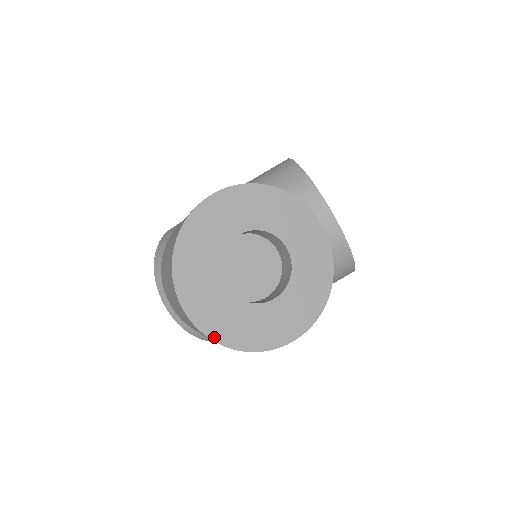
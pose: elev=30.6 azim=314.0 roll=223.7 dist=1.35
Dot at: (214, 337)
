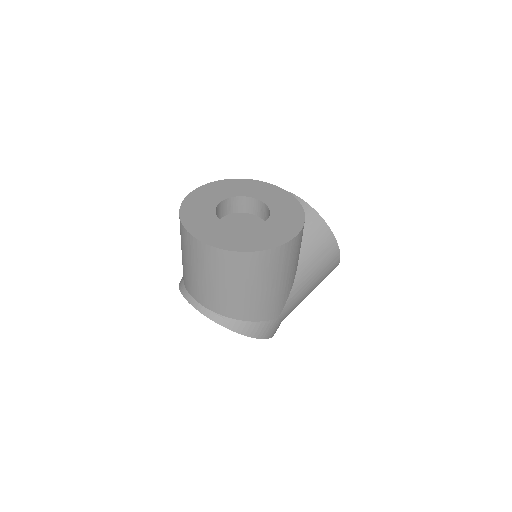
Dot at: (219, 246)
